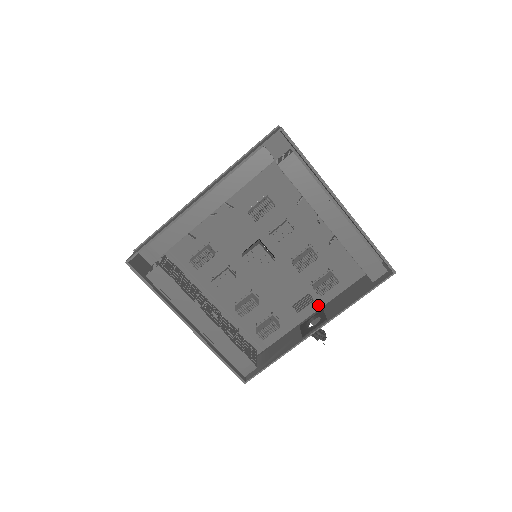
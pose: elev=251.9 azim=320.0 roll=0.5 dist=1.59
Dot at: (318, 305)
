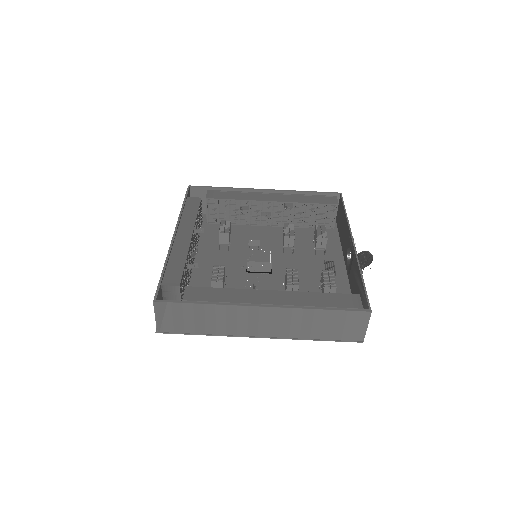
Dot at: (340, 262)
